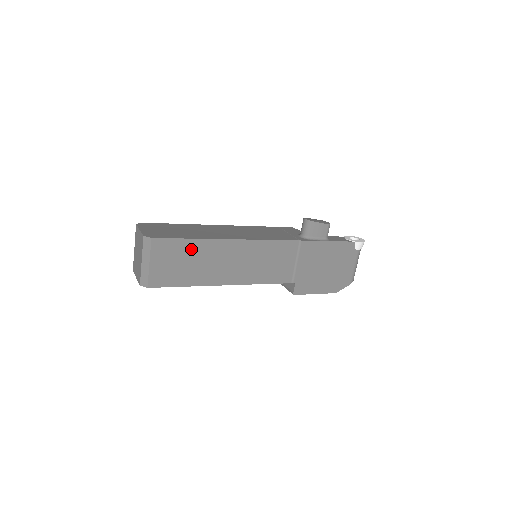
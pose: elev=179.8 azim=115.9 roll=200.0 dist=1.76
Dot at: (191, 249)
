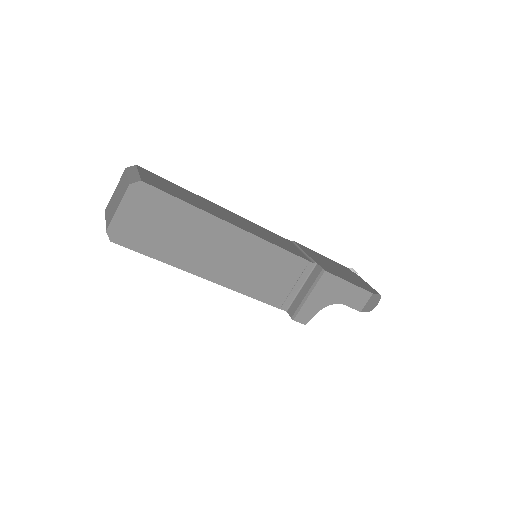
Dot at: (182, 190)
